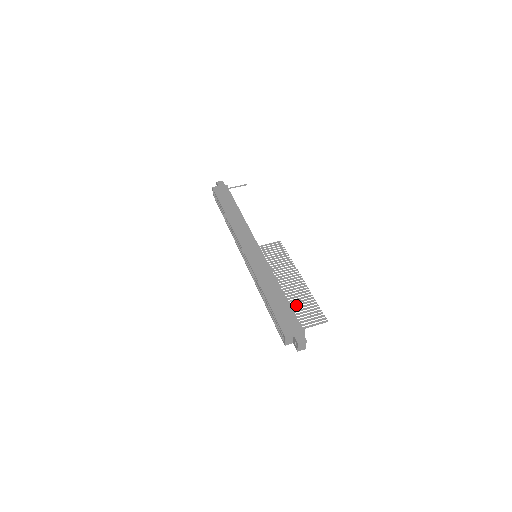
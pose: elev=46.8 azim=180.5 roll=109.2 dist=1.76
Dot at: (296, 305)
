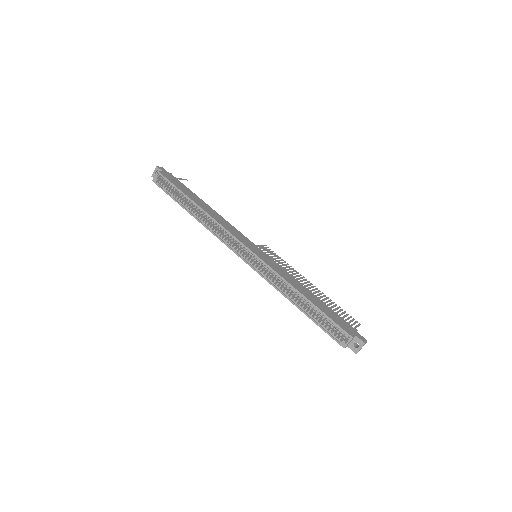
Dot at: occluded
